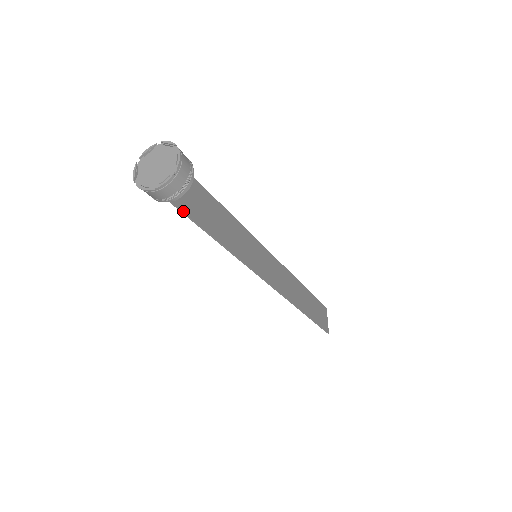
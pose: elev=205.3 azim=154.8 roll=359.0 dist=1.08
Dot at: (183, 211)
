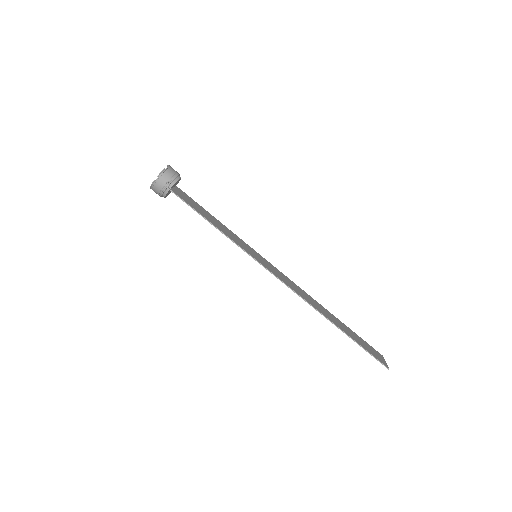
Dot at: (178, 196)
